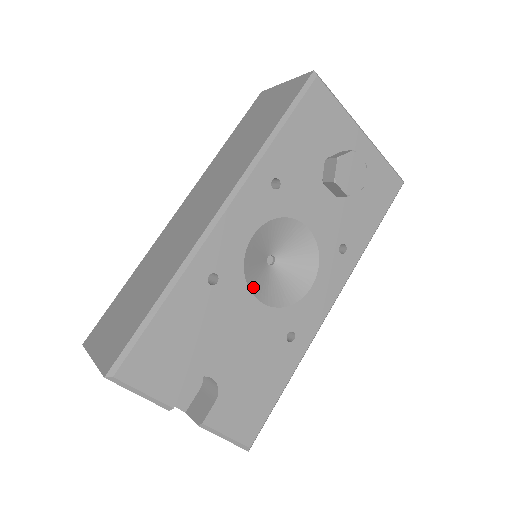
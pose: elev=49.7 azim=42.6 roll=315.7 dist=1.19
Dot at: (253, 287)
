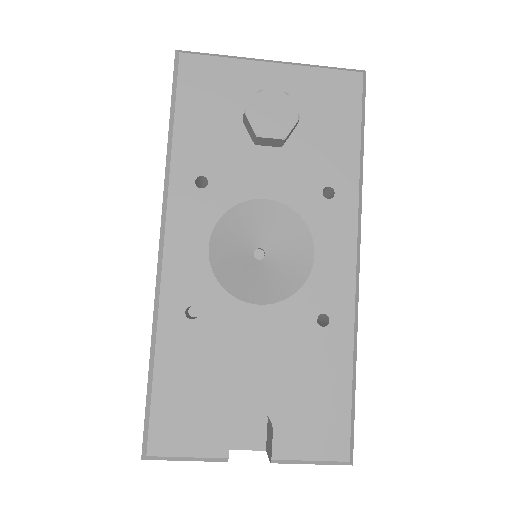
Dot at: (244, 295)
